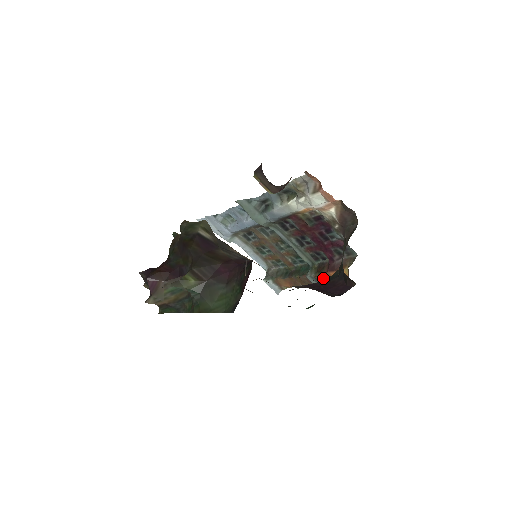
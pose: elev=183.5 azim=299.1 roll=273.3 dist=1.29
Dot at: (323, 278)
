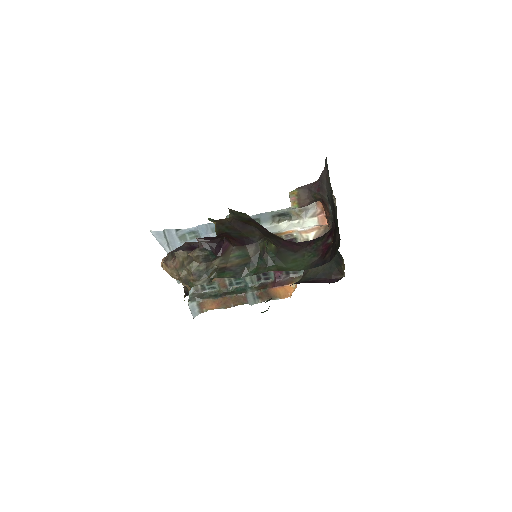
Dot at: (265, 294)
